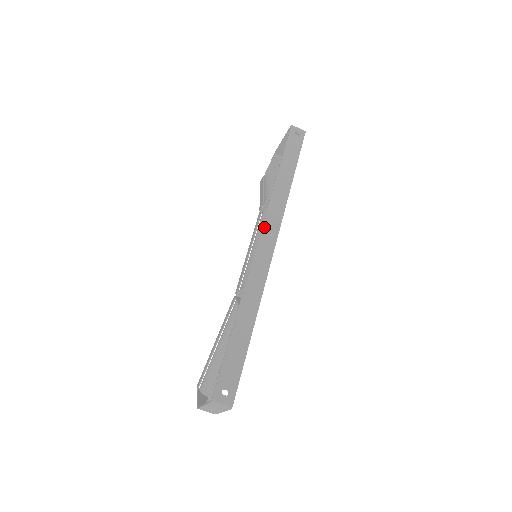
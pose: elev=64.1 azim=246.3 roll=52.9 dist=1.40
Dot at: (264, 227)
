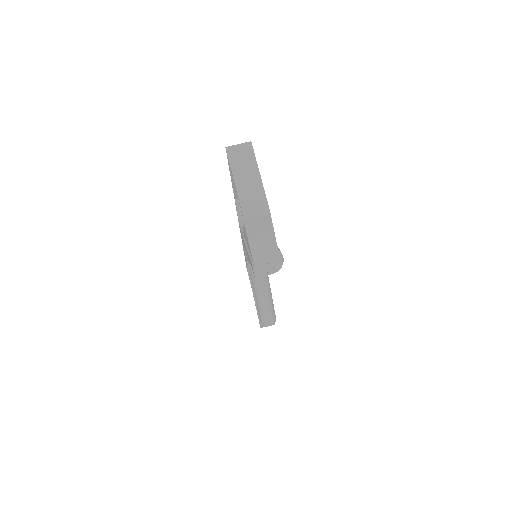
Dot at: occluded
